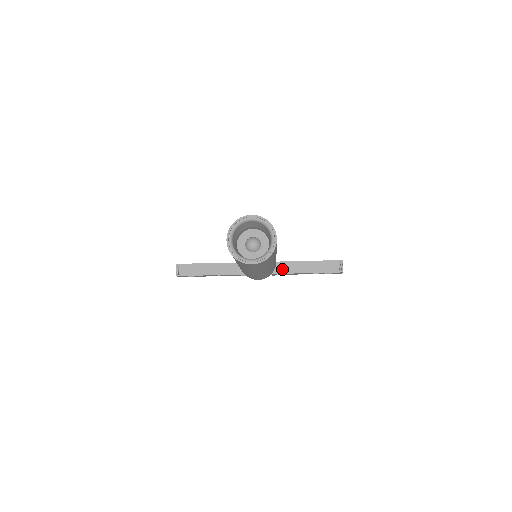
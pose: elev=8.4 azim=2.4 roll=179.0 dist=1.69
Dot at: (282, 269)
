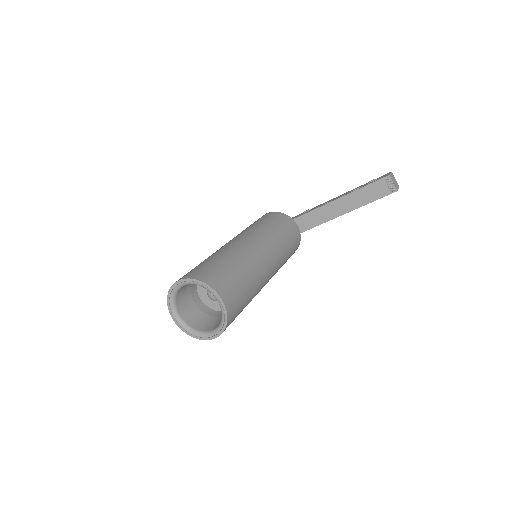
Dot at: (317, 219)
